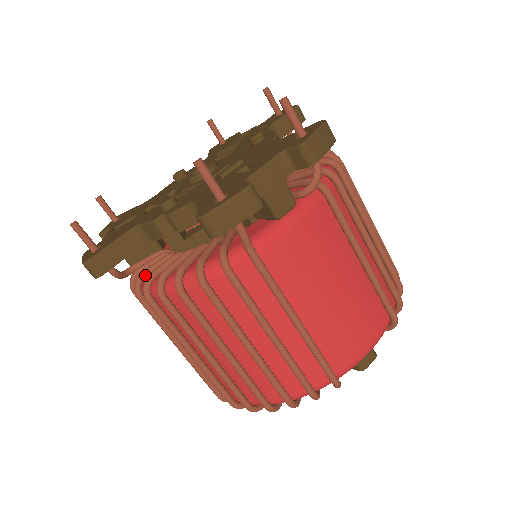
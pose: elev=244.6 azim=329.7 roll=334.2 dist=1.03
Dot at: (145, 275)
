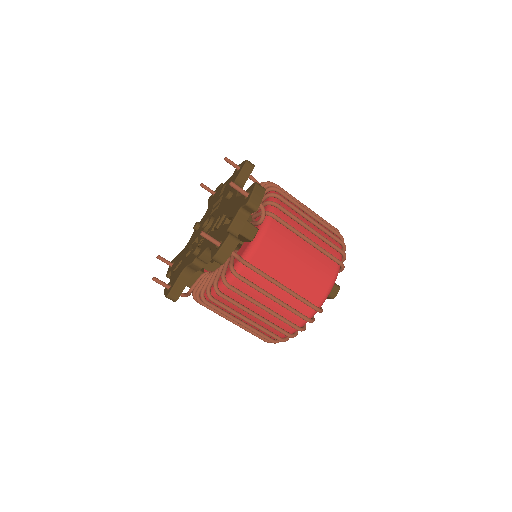
Dot at: (199, 291)
